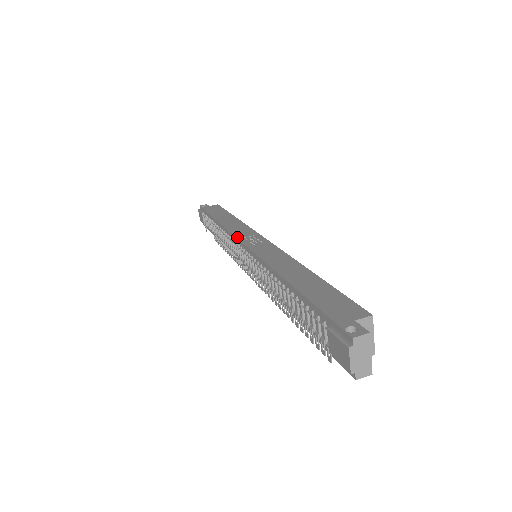
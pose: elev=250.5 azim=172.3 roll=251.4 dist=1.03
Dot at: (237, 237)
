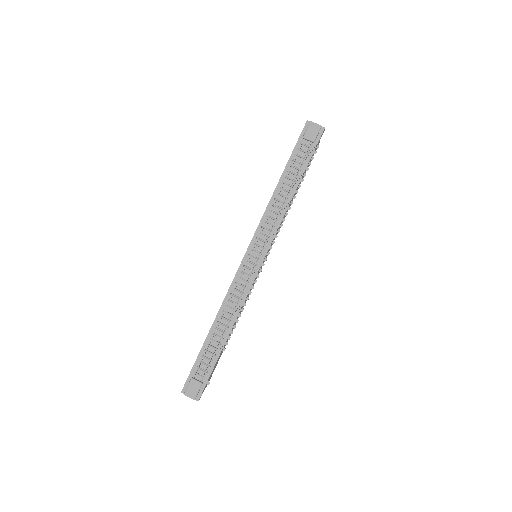
Dot at: occluded
